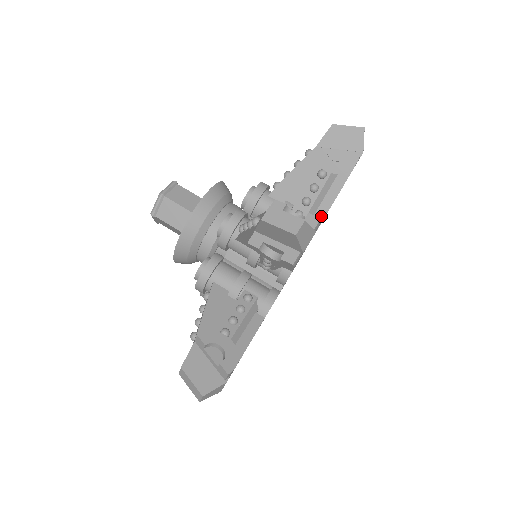
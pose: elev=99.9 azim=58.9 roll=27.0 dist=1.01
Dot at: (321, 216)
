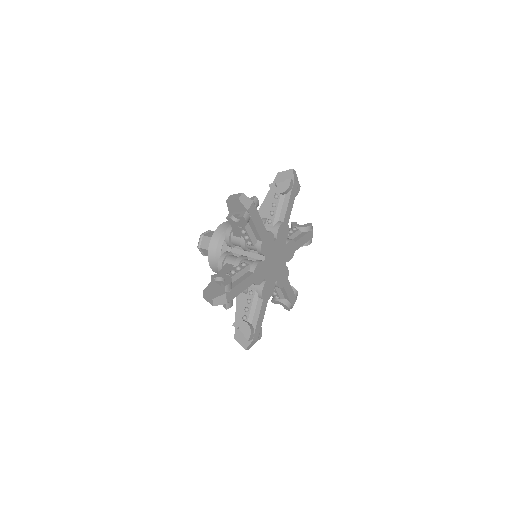
Dot at: (282, 219)
